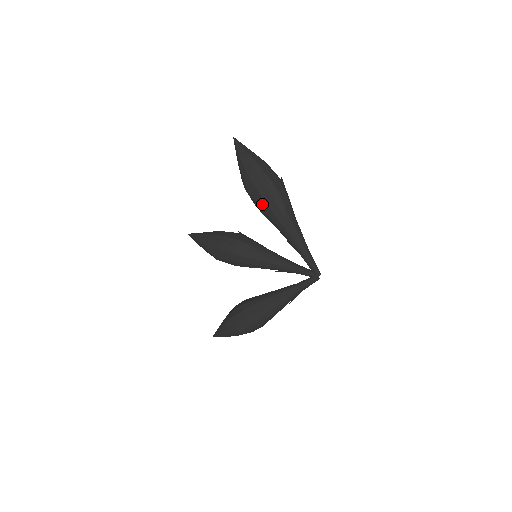
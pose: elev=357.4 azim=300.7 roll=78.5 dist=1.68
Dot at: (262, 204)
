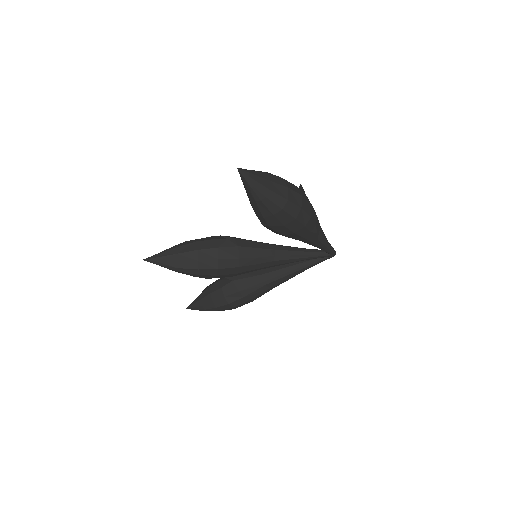
Dot at: (290, 235)
